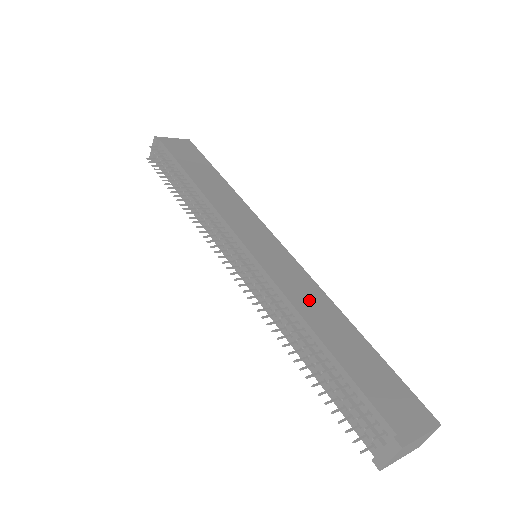
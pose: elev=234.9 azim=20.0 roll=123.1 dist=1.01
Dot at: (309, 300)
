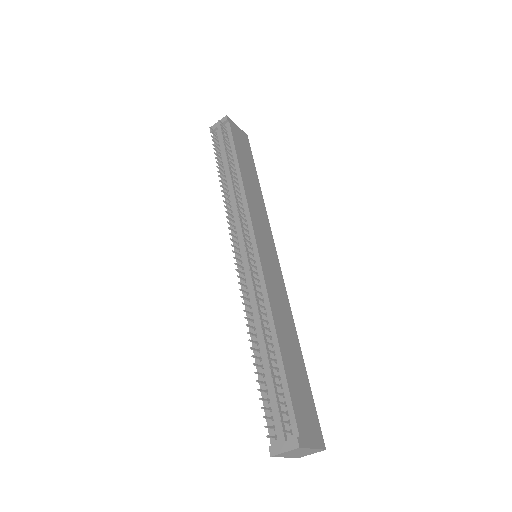
Dot at: (281, 312)
